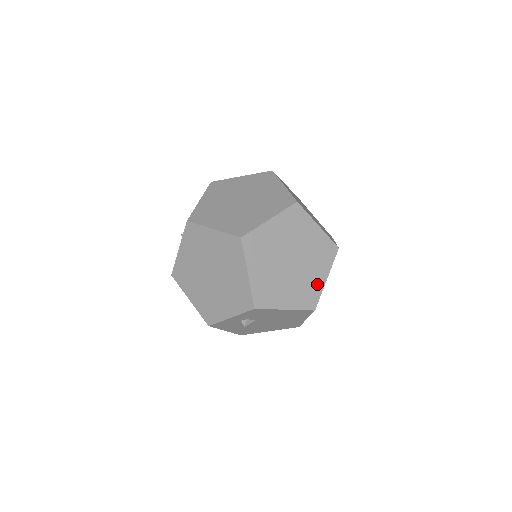
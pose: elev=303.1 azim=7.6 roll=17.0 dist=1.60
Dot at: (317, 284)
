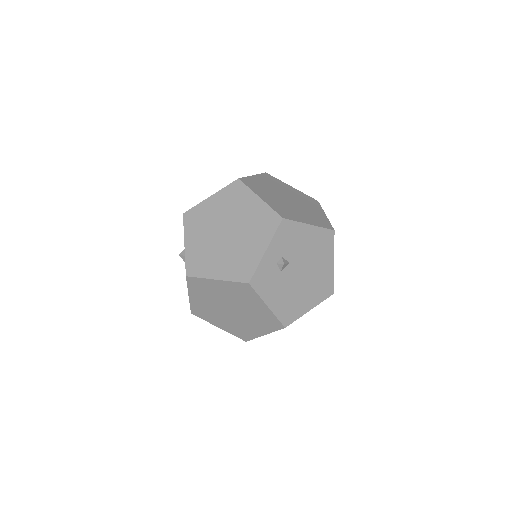
Dot at: (321, 216)
